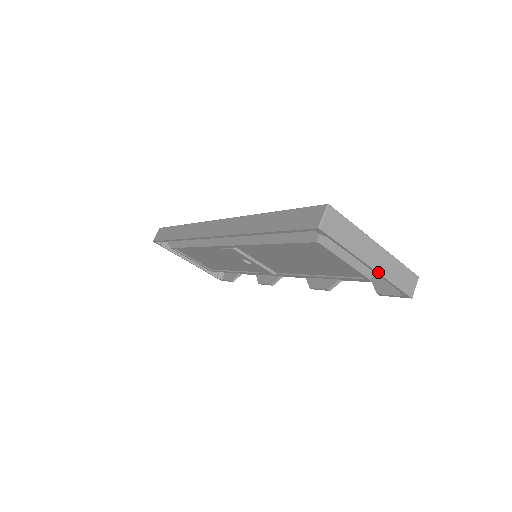
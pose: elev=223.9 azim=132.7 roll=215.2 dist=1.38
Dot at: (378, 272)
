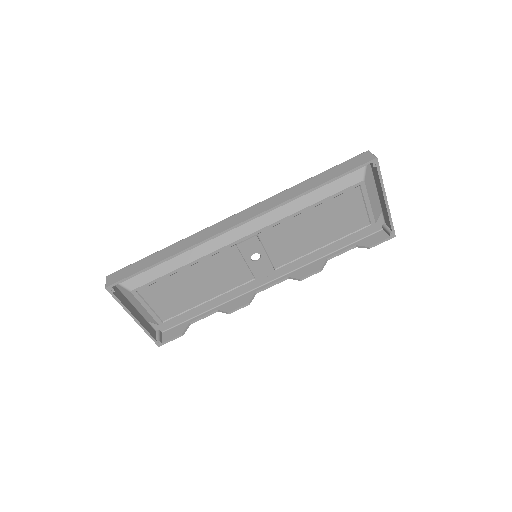
Dot at: occluded
